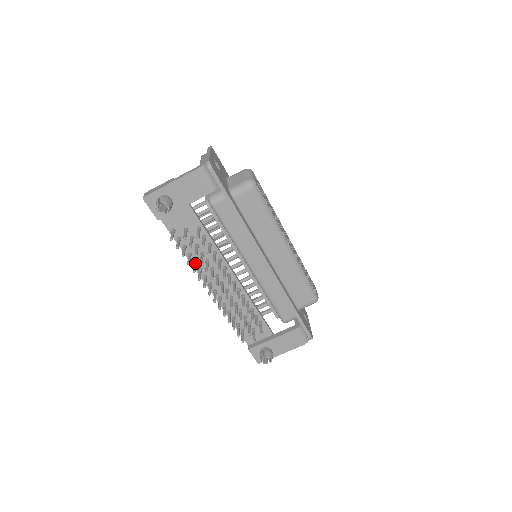
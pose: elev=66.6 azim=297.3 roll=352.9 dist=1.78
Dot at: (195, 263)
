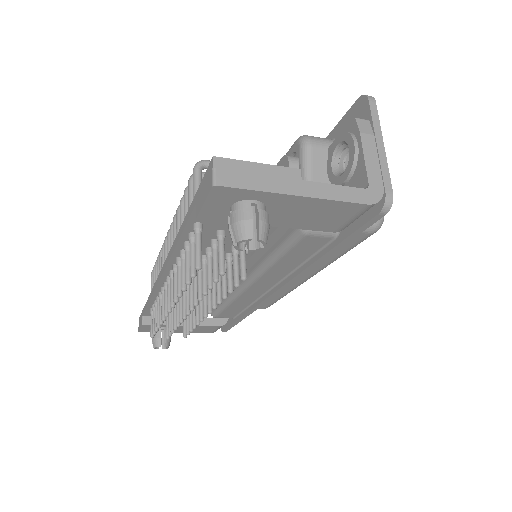
Dot at: occluded
